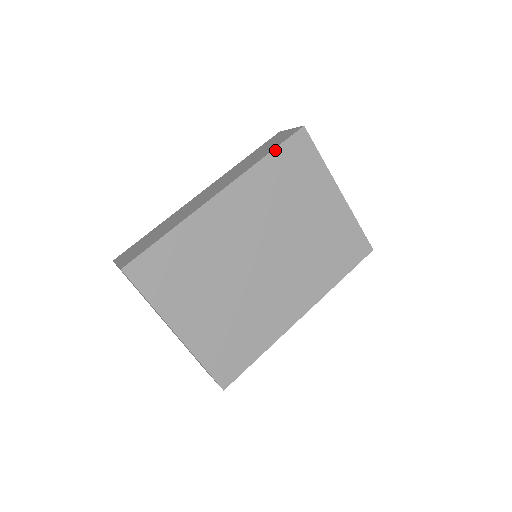
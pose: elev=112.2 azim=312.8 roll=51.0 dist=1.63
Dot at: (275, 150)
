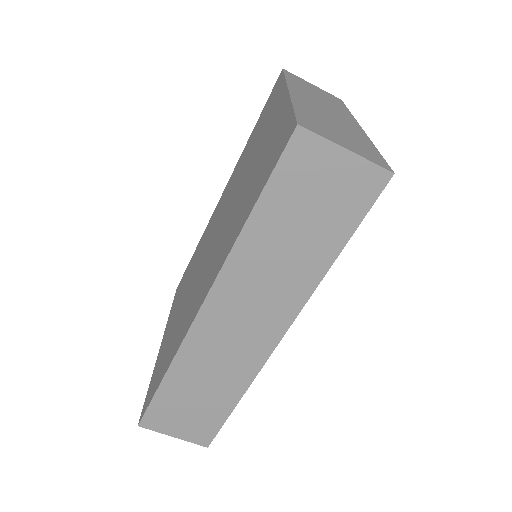
Dot at: (347, 241)
